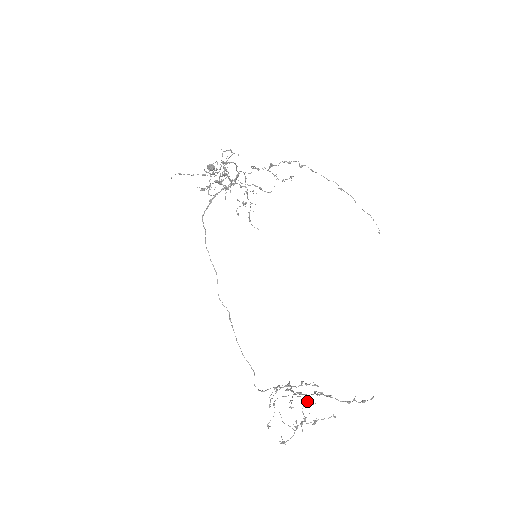
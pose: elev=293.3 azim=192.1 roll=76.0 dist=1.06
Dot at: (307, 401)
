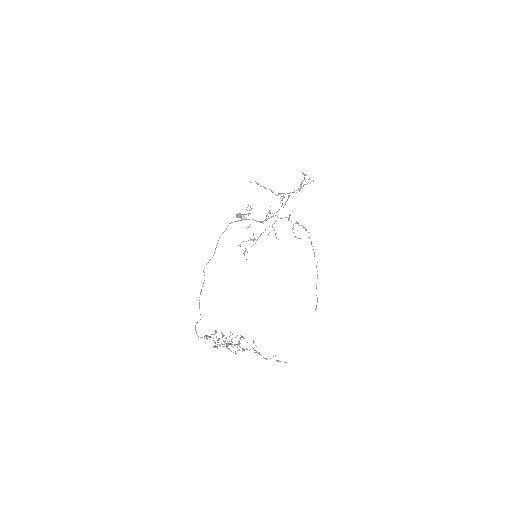
Dot at: (244, 338)
